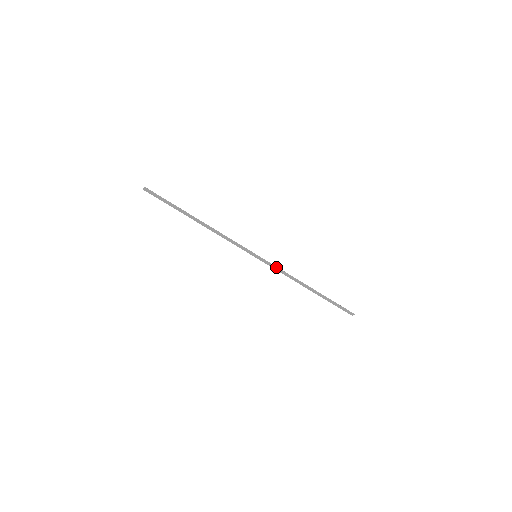
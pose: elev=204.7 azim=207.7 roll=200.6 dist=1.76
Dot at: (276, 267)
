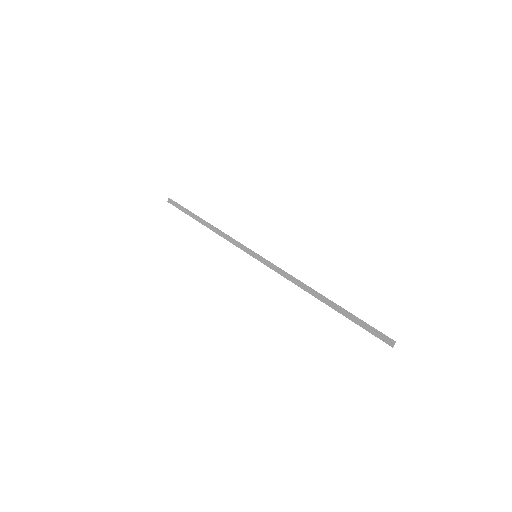
Dot at: (278, 267)
